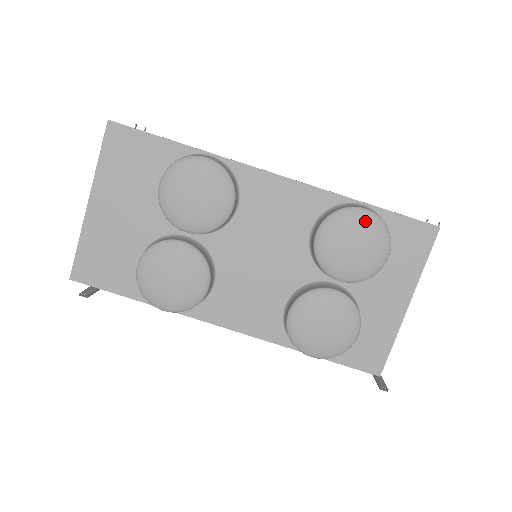
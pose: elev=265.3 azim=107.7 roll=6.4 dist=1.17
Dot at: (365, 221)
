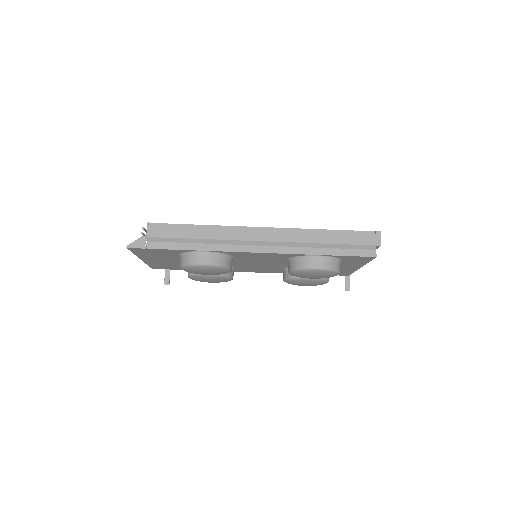
Dot at: (318, 273)
